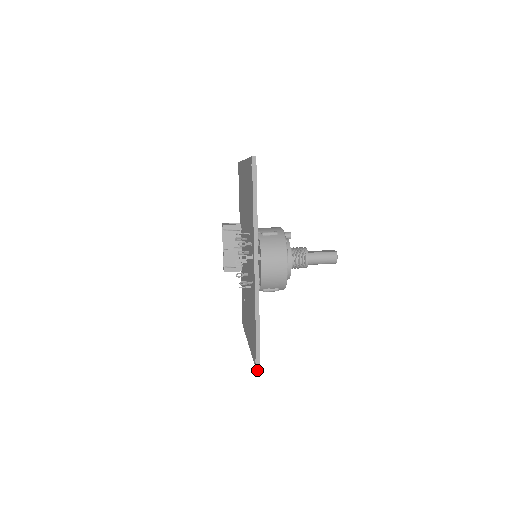
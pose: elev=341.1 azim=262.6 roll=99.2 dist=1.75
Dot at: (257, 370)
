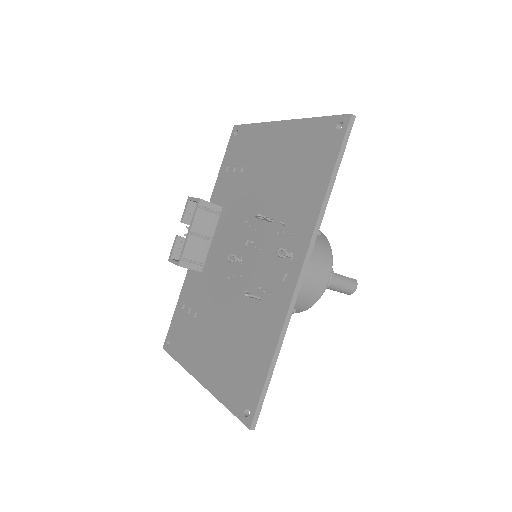
Dot at: (251, 428)
